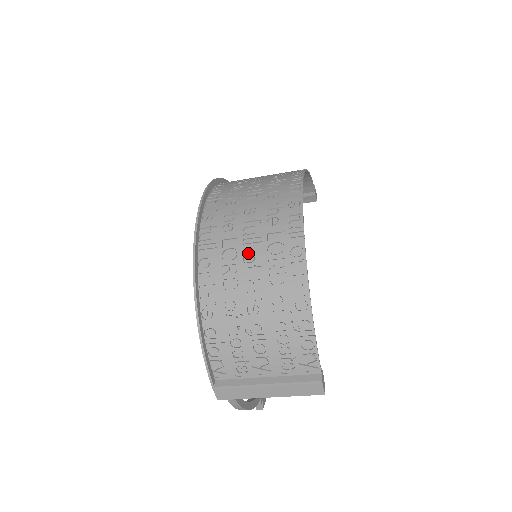
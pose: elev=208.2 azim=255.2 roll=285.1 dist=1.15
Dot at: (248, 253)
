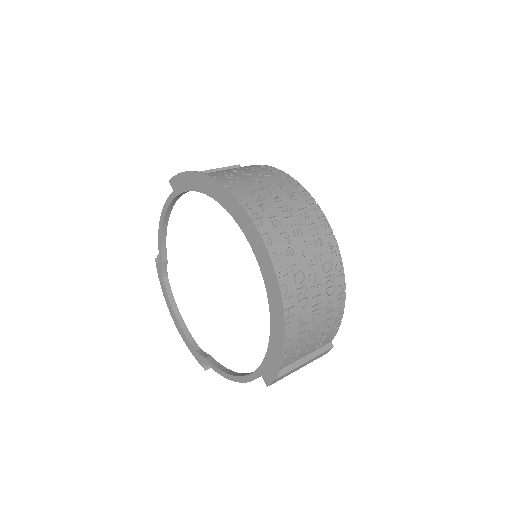
Dot at: (310, 273)
